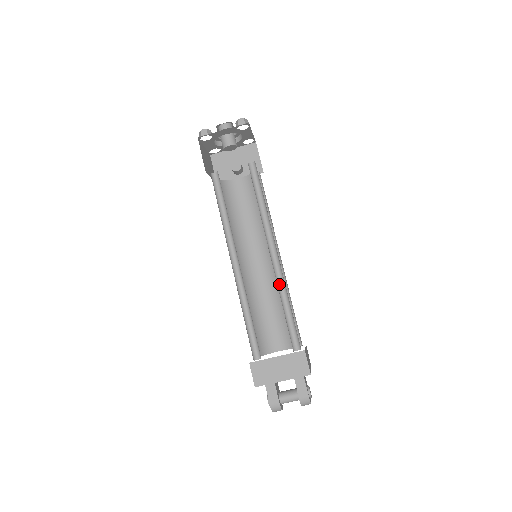
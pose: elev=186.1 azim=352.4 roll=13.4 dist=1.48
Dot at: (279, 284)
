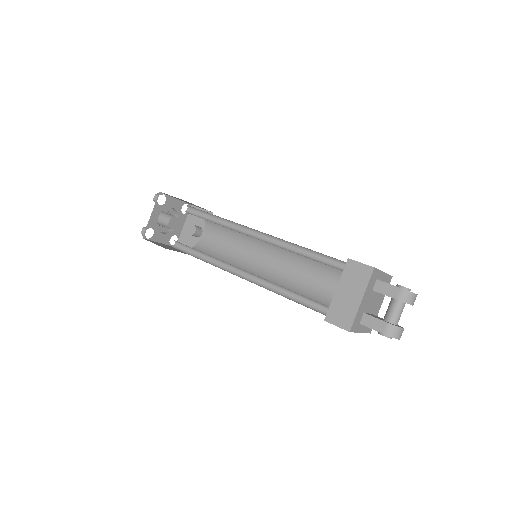
Dot at: (283, 247)
